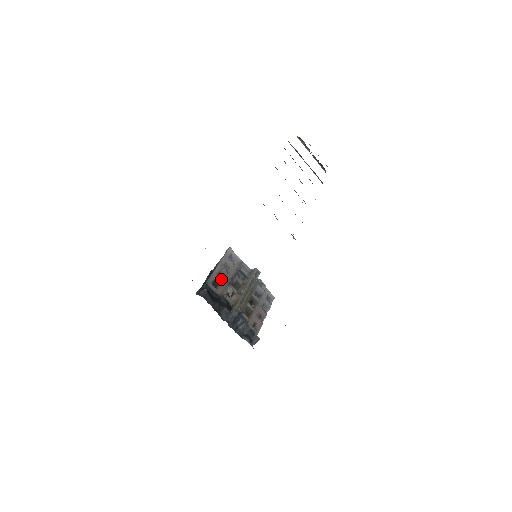
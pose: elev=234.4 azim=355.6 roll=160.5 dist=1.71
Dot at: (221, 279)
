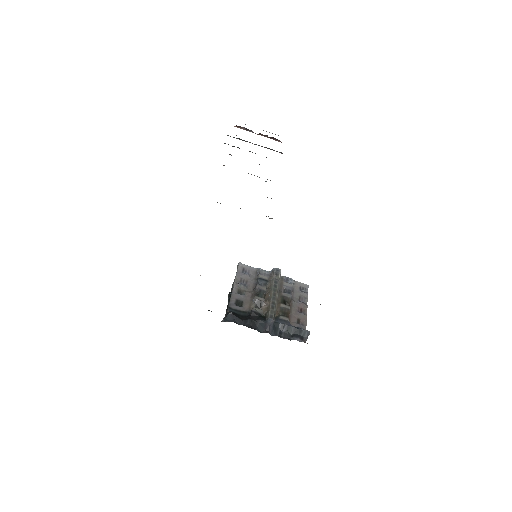
Dot at: (243, 296)
